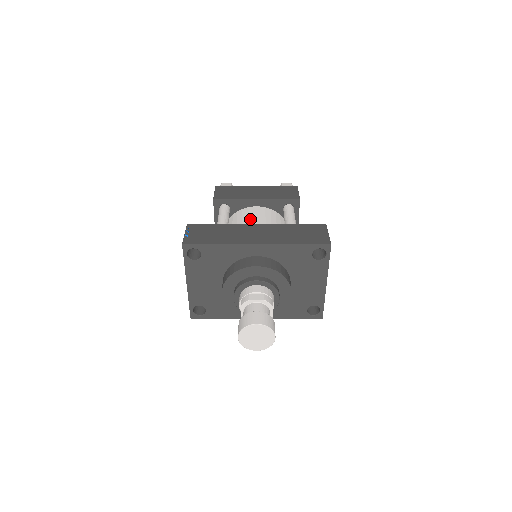
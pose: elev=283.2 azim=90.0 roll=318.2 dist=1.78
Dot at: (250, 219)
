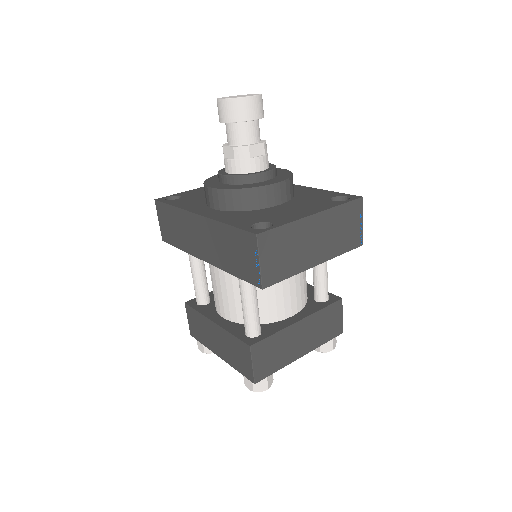
Dot at: occluded
